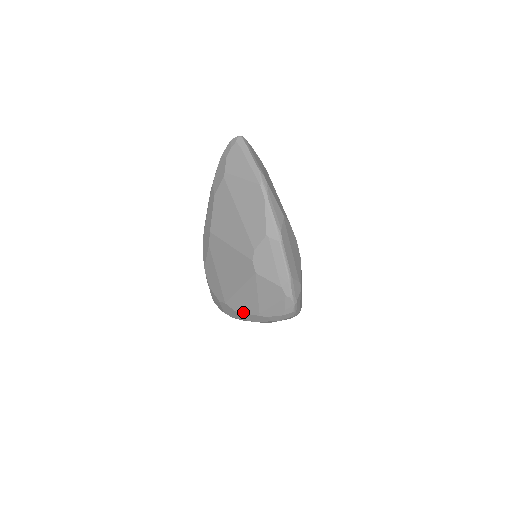
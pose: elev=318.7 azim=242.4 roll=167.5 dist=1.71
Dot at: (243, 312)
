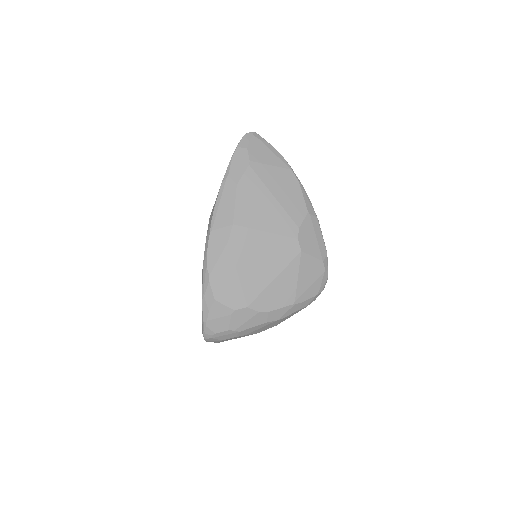
Dot at: (272, 308)
